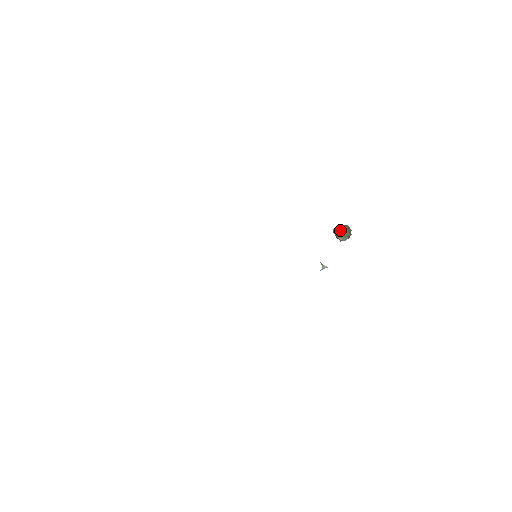
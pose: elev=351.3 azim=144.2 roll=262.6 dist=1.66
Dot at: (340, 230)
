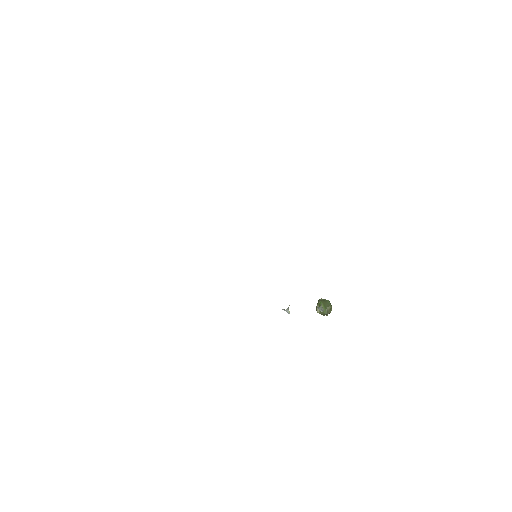
Dot at: (324, 303)
